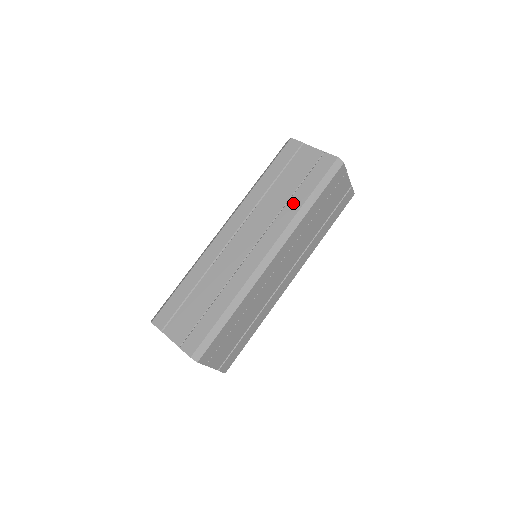
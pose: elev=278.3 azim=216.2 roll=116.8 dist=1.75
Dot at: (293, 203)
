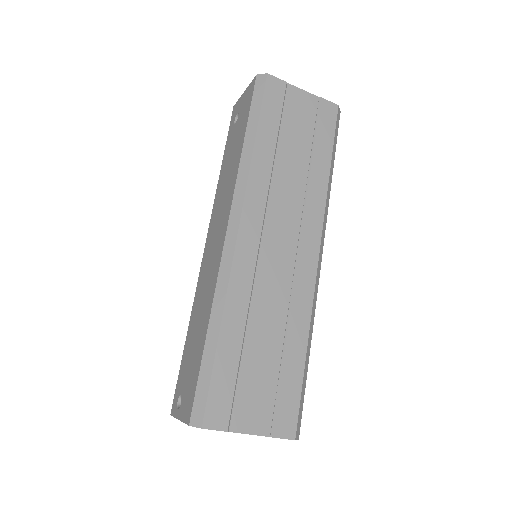
Dot at: (317, 175)
